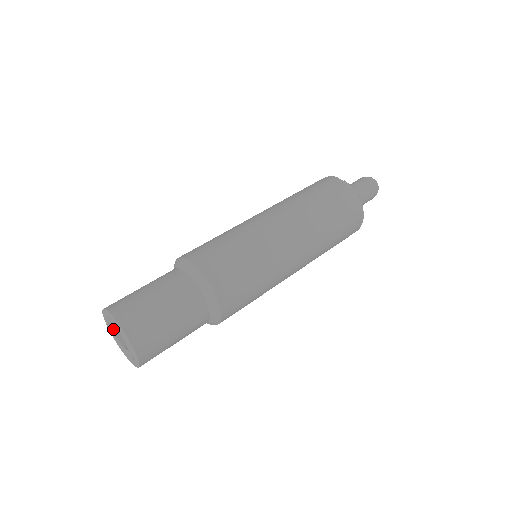
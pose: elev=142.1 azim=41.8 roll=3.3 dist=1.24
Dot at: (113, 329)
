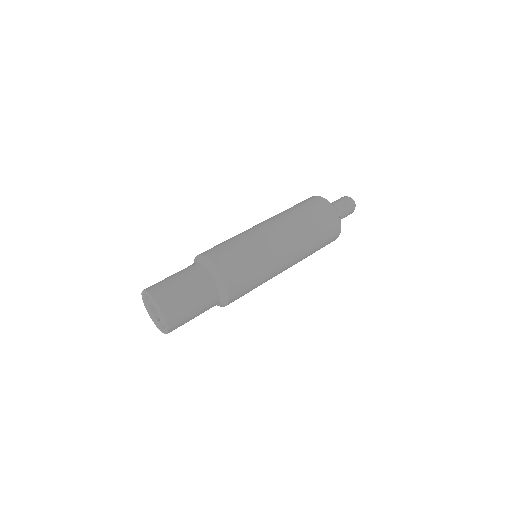
Dot at: (151, 303)
